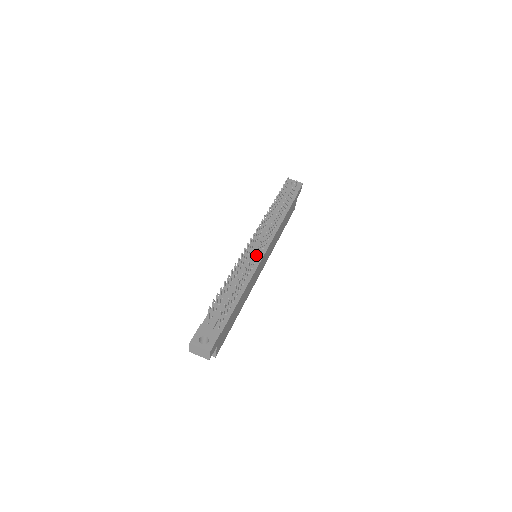
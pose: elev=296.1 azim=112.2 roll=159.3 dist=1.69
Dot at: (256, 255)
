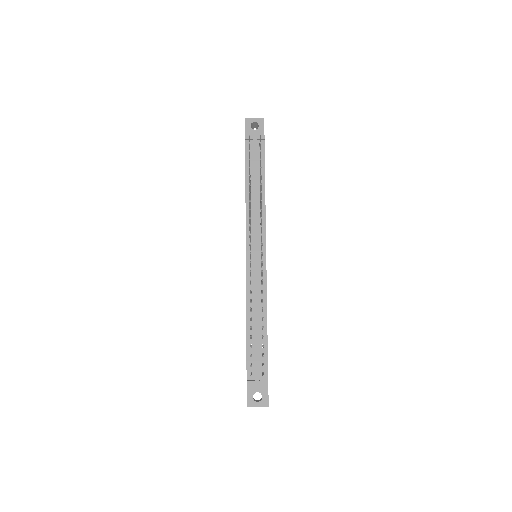
Dot at: (262, 274)
